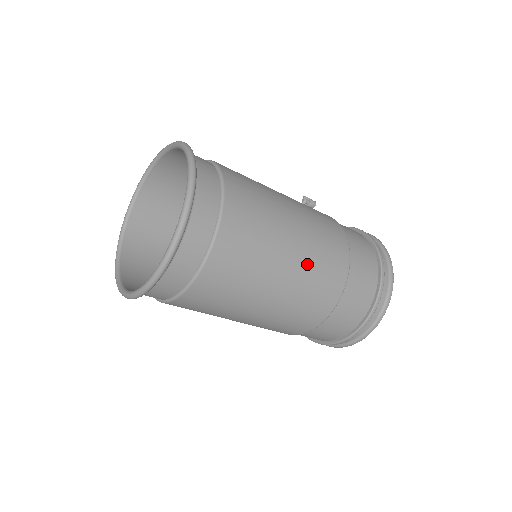
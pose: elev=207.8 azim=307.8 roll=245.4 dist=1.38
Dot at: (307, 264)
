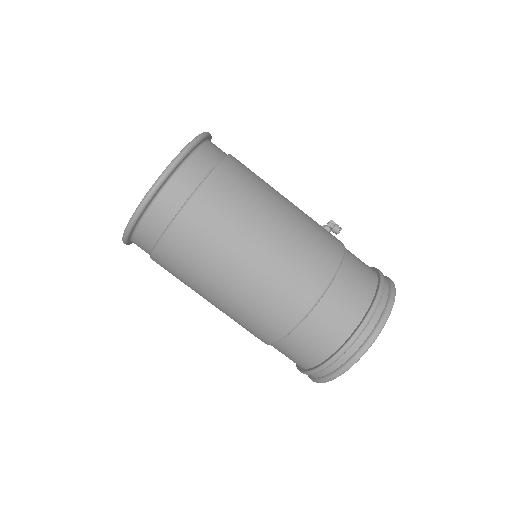
Dot at: (269, 271)
